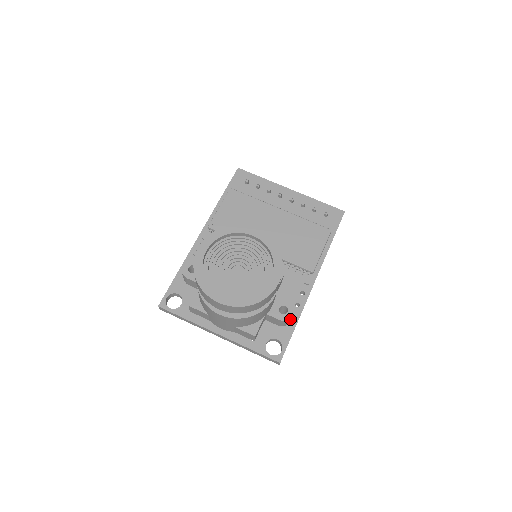
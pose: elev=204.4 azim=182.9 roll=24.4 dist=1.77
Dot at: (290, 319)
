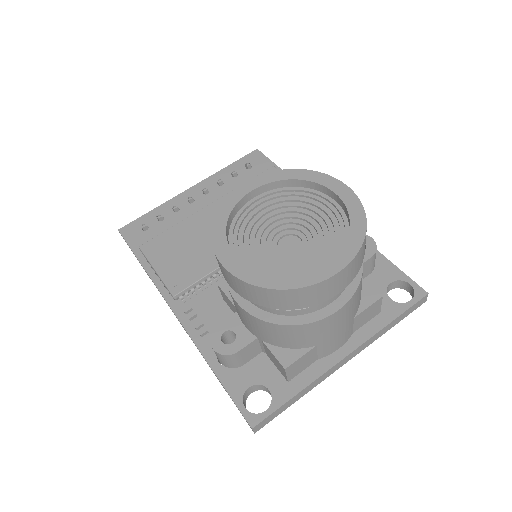
Dot at: (375, 246)
